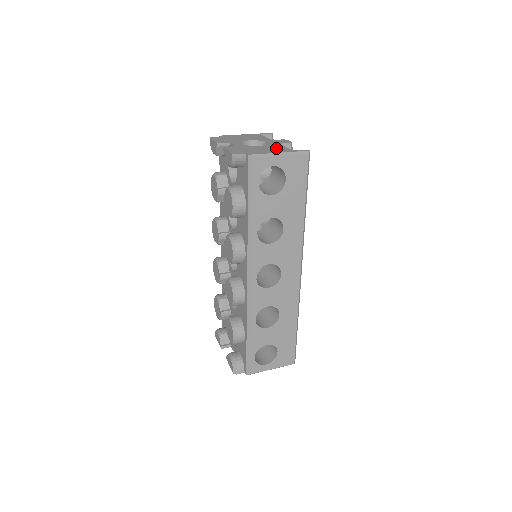
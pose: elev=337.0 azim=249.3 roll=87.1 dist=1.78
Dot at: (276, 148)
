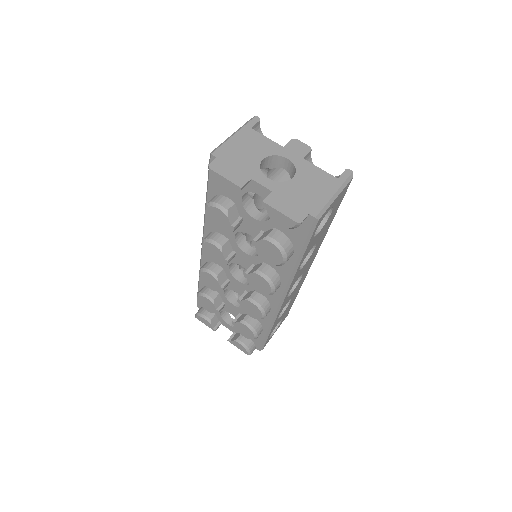
Dot at: (318, 179)
